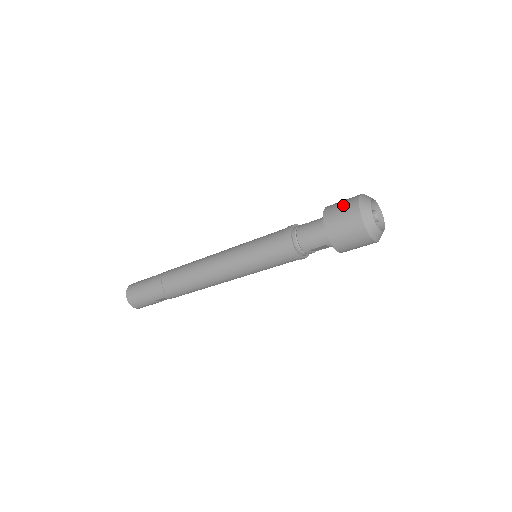
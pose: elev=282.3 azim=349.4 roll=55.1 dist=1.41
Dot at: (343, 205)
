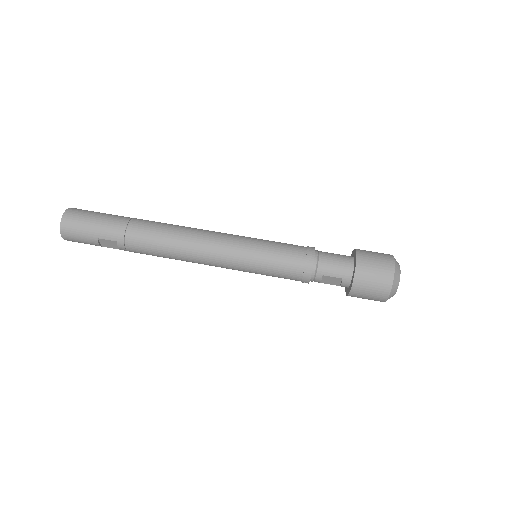
Dot at: (377, 253)
